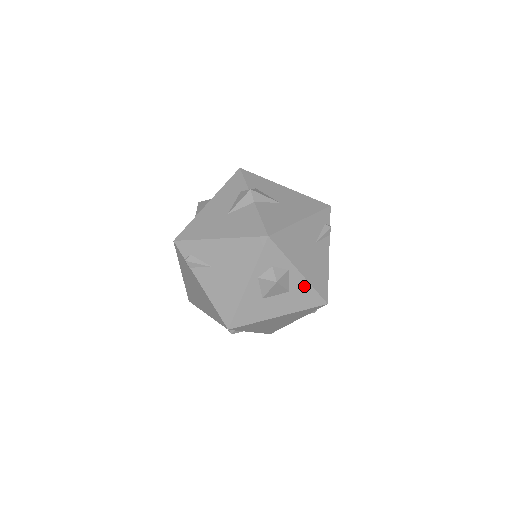
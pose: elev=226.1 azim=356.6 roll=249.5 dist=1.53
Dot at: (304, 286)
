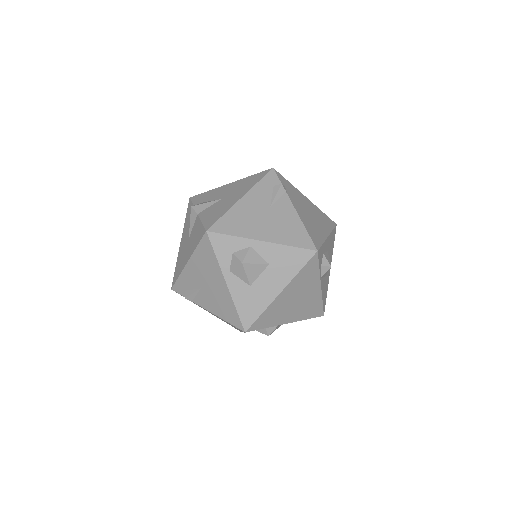
Dot at: (278, 250)
